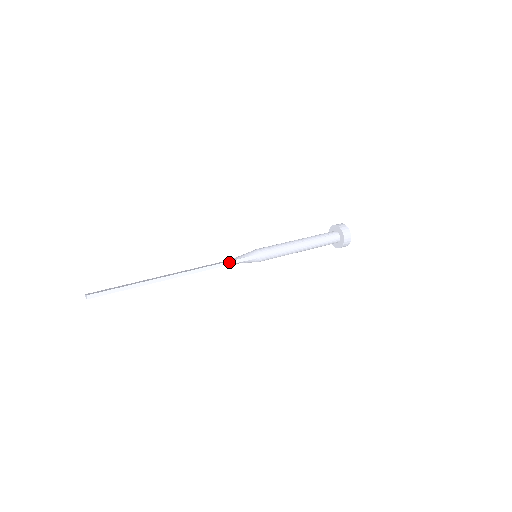
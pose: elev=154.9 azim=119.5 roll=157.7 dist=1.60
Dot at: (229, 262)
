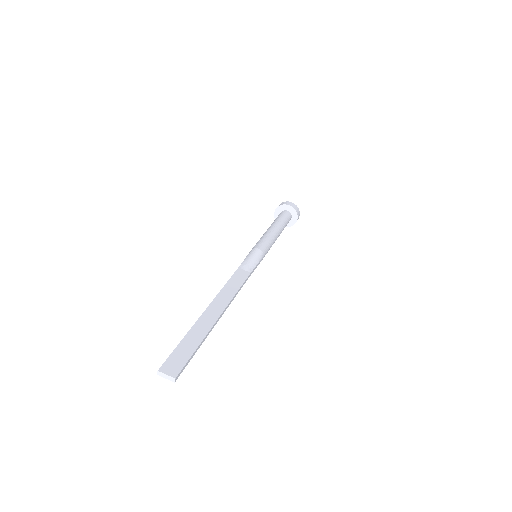
Dot at: (250, 274)
